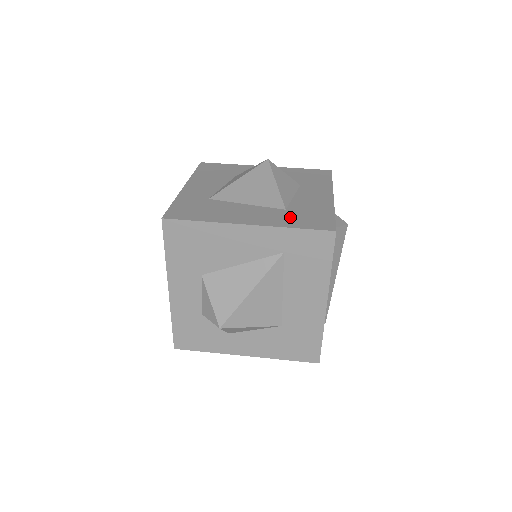
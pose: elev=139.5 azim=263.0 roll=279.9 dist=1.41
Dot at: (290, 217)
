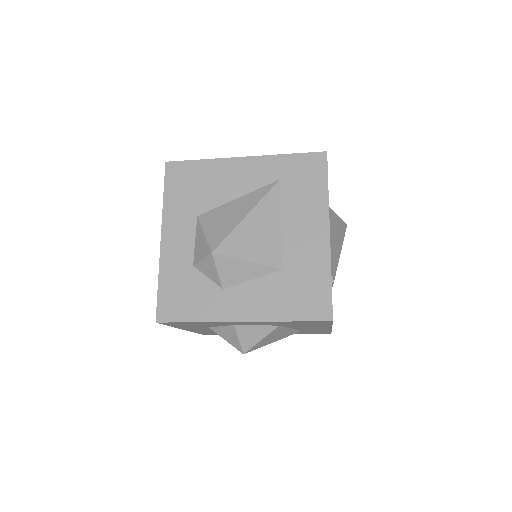
Dot at: occluded
